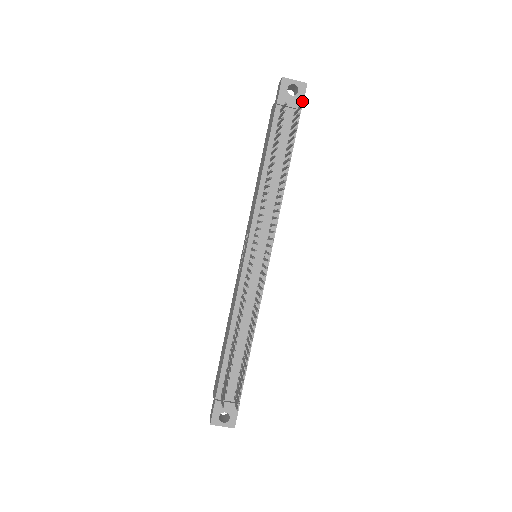
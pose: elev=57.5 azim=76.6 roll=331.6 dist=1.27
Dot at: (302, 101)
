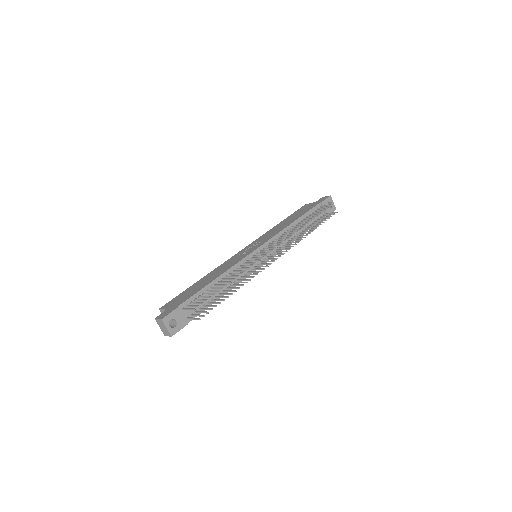
Dot at: occluded
